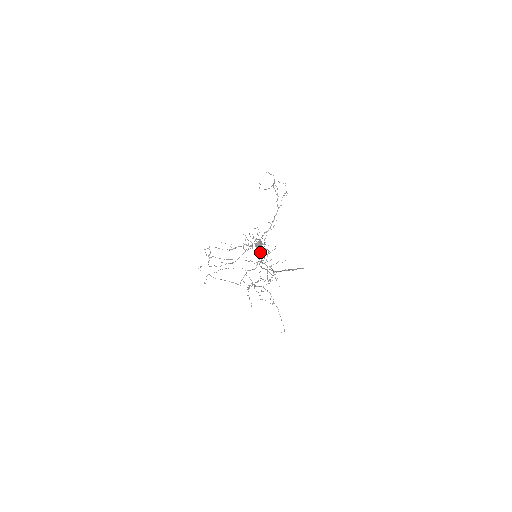
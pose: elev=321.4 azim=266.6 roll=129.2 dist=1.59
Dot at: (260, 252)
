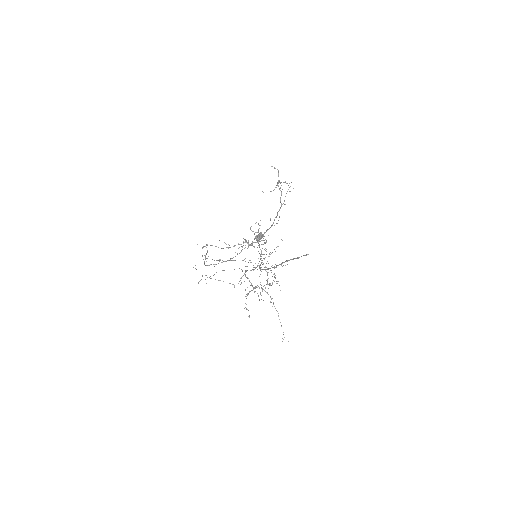
Dot at: occluded
